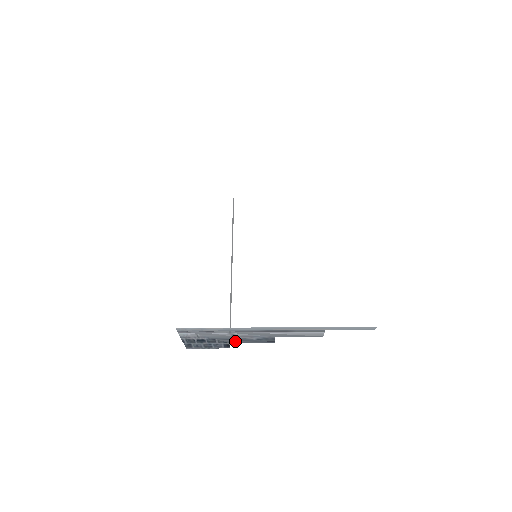
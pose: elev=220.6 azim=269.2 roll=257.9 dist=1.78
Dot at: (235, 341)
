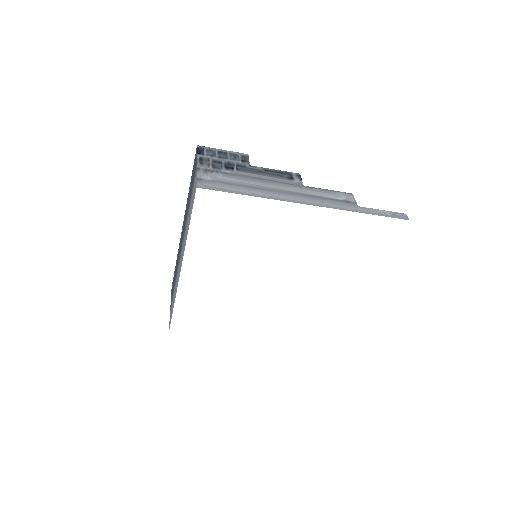
Dot at: occluded
